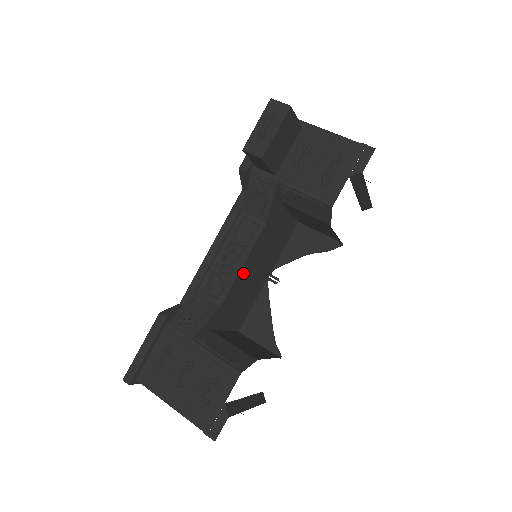
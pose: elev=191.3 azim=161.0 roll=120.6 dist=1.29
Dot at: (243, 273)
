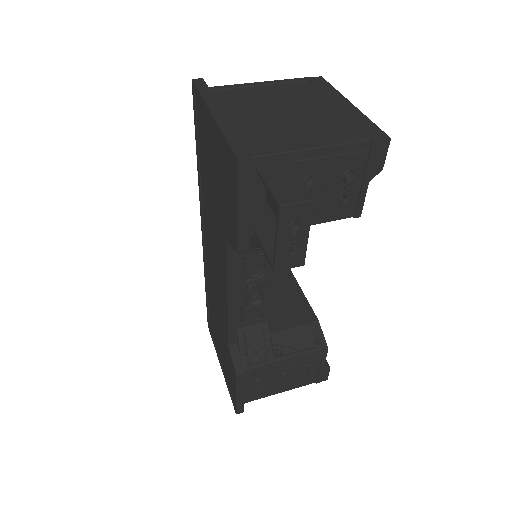
Dot at: occluded
